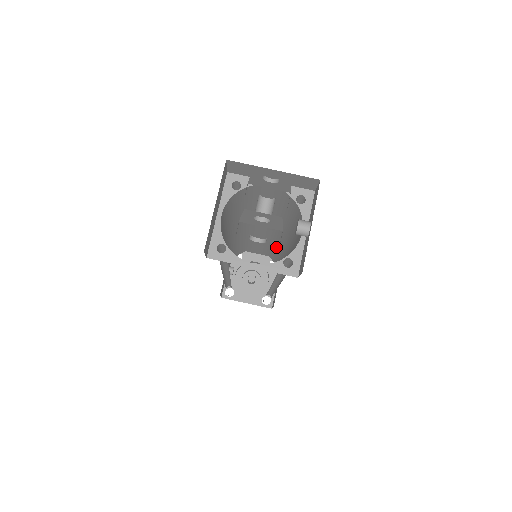
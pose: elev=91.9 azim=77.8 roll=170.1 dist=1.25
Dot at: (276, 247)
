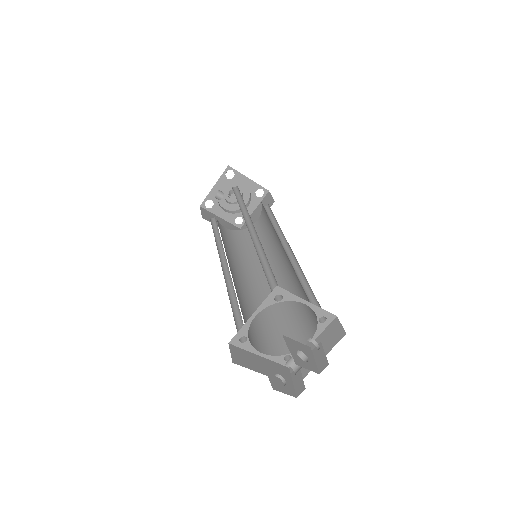
Dot at: (274, 229)
